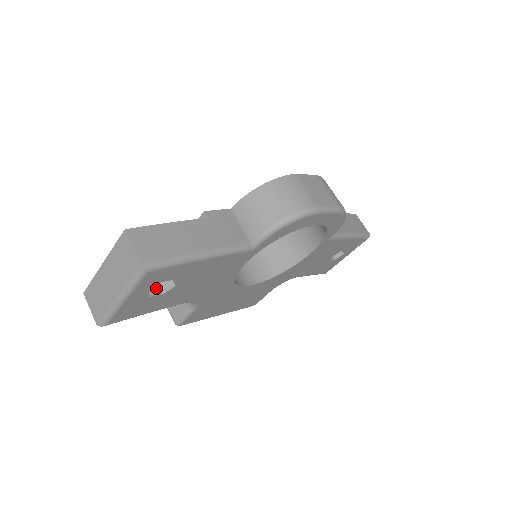
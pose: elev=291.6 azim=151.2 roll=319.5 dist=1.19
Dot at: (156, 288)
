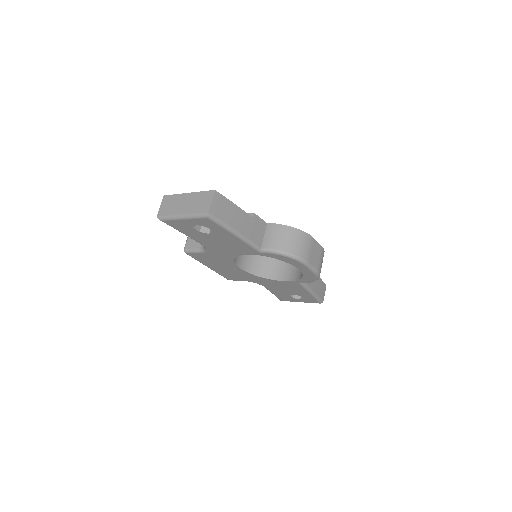
Dot at: (199, 226)
